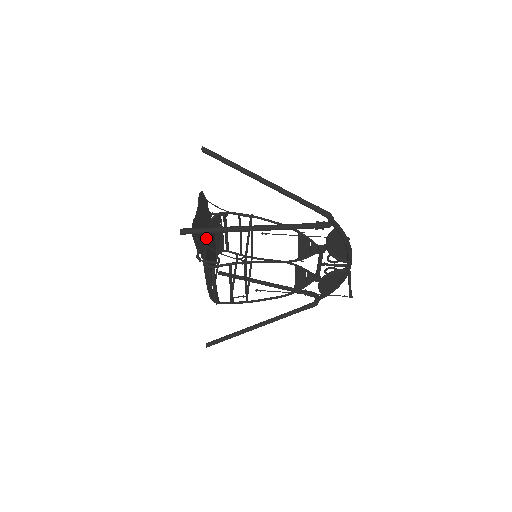
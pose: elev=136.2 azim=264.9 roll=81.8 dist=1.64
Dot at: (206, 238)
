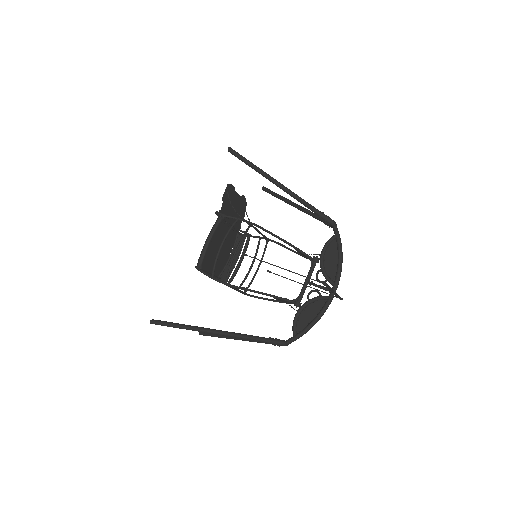
Dot at: (229, 221)
